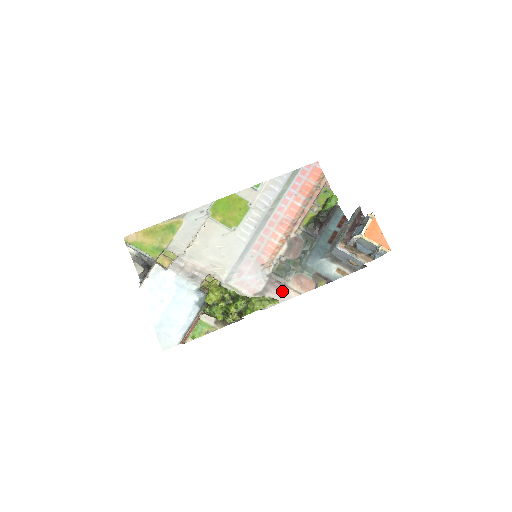
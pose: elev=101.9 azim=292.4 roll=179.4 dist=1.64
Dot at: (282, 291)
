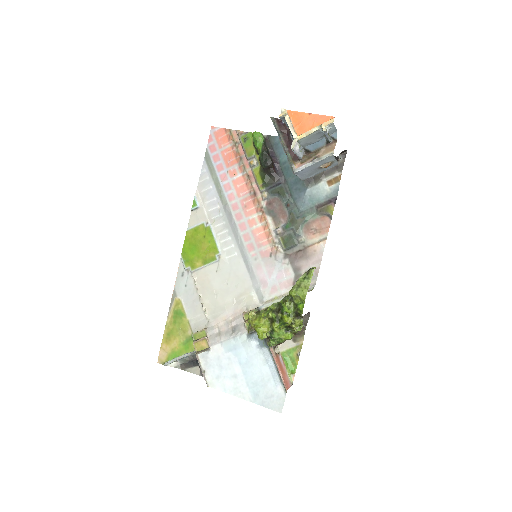
Dot at: (310, 255)
